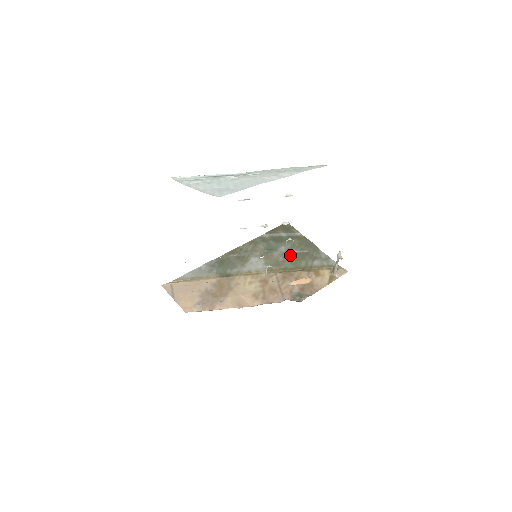
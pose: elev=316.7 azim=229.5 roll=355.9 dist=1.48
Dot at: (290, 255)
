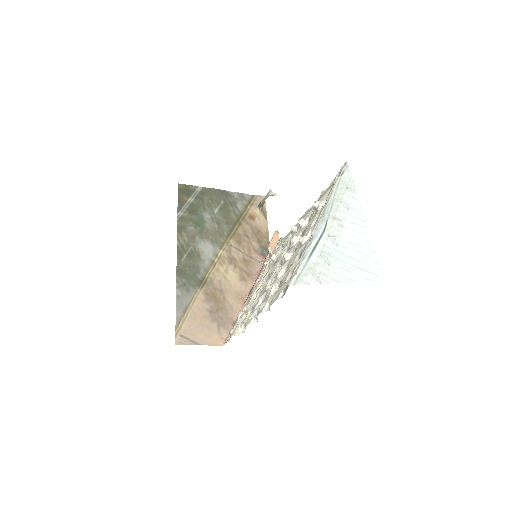
Dot at: (218, 217)
